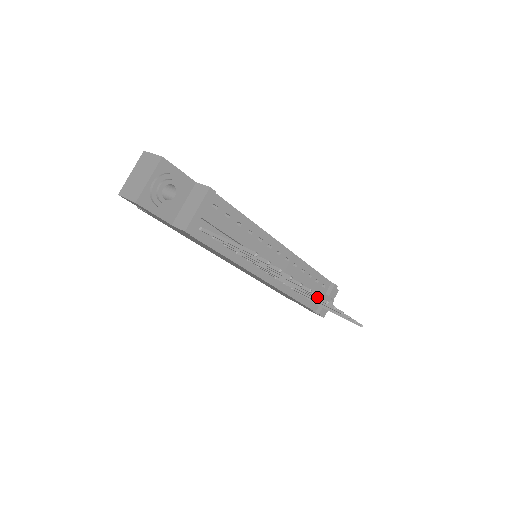
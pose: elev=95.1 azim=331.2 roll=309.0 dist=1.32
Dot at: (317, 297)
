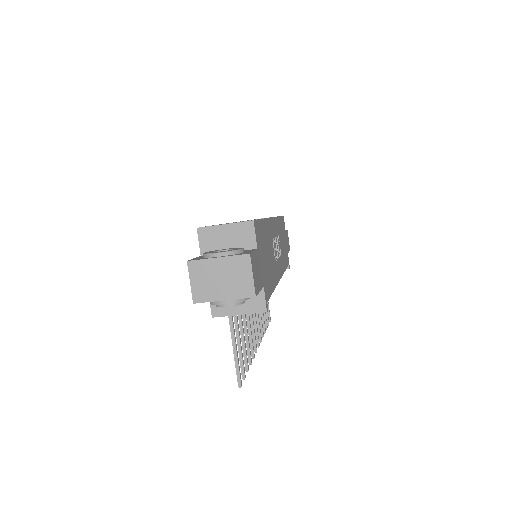
Dot at: (257, 346)
